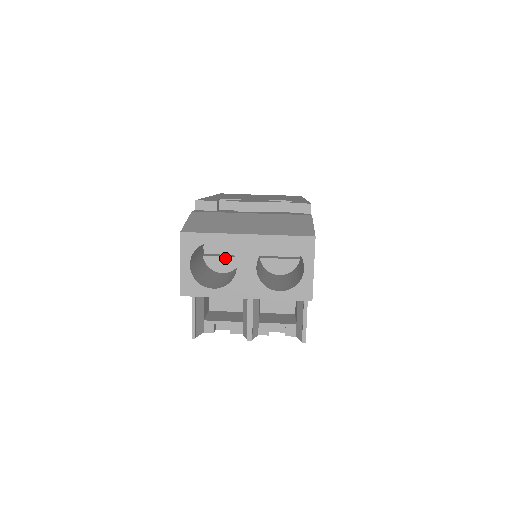
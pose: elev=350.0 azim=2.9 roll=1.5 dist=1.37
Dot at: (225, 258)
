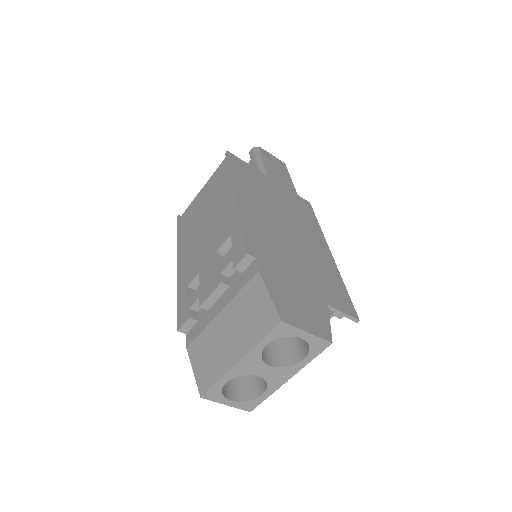
Dot at: occluded
